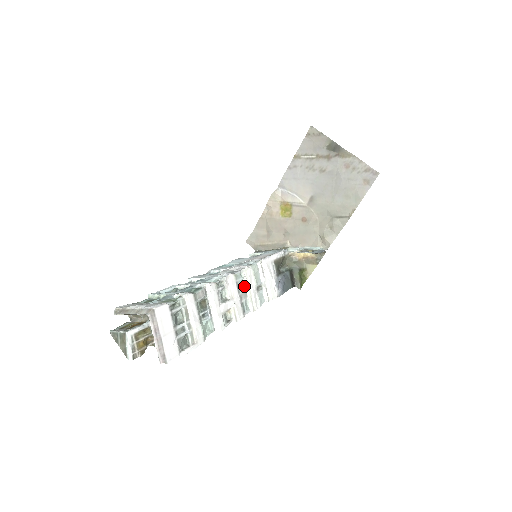
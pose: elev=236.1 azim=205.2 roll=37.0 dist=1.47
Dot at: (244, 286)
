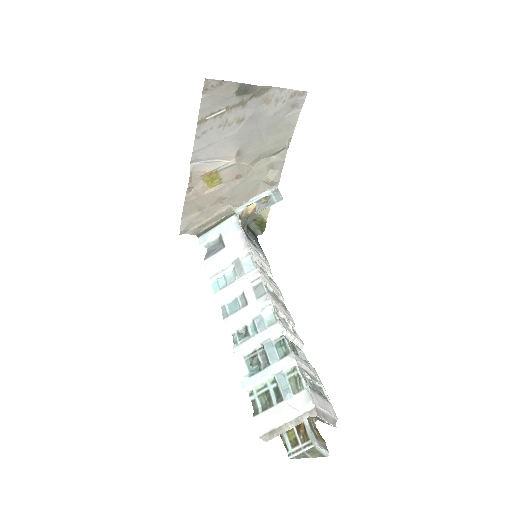
Dot at: occluded
